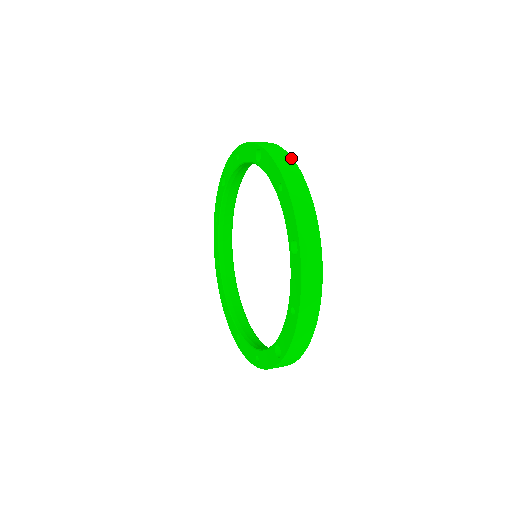
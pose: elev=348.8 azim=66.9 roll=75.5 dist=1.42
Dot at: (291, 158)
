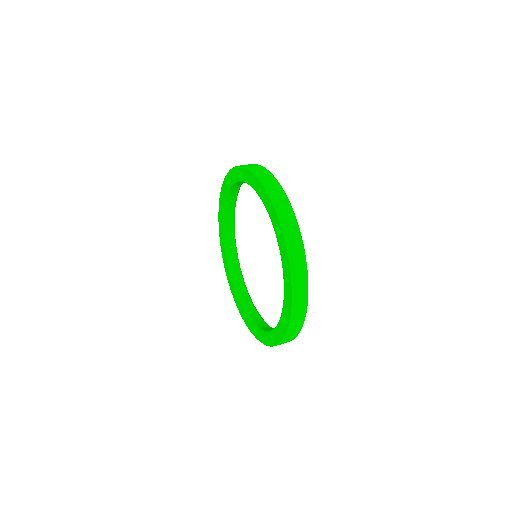
Dot at: (304, 253)
